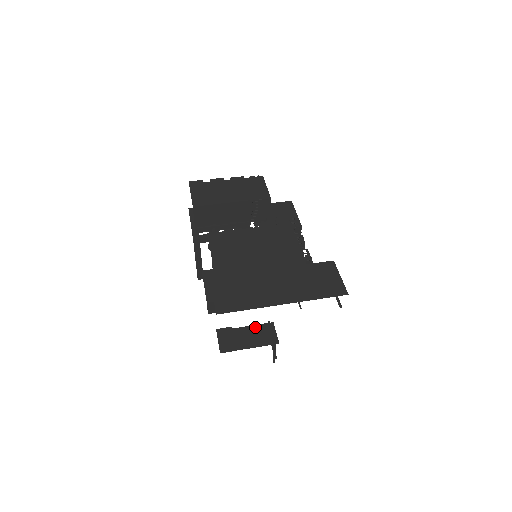
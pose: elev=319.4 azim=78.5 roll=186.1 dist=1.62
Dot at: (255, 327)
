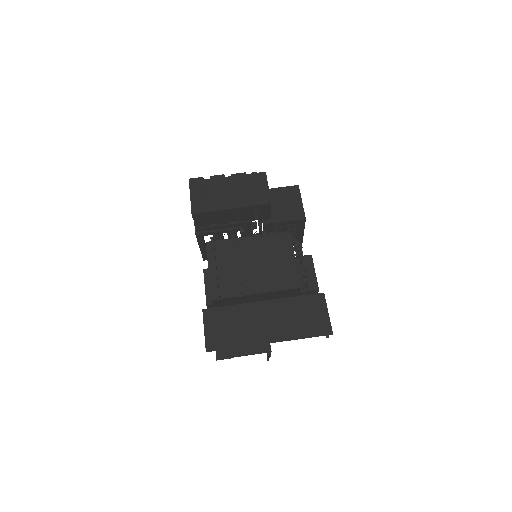
Dot at: occluded
